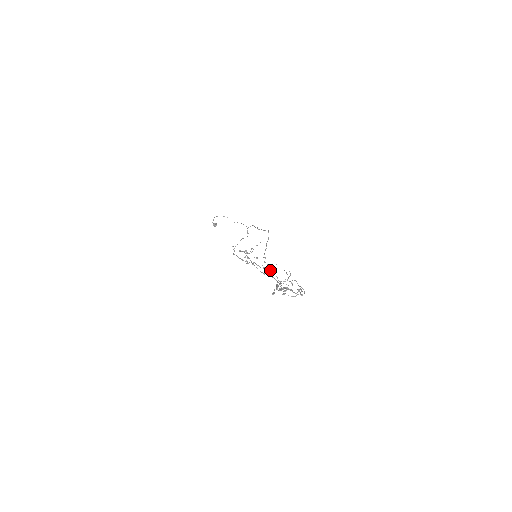
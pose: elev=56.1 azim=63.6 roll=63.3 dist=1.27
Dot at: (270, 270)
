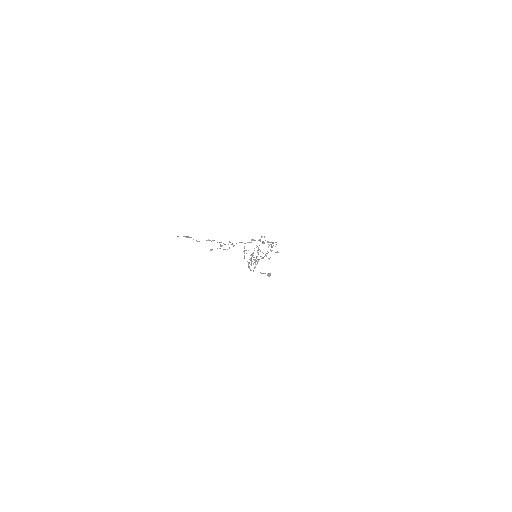
Dot at: occluded
